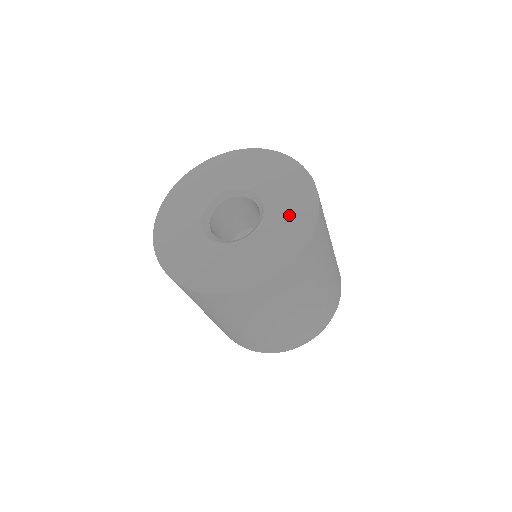
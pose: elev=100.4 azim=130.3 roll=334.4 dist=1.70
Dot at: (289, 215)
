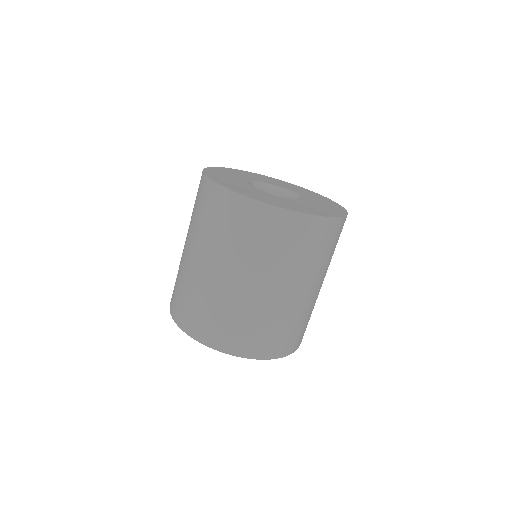
Dot at: (306, 207)
